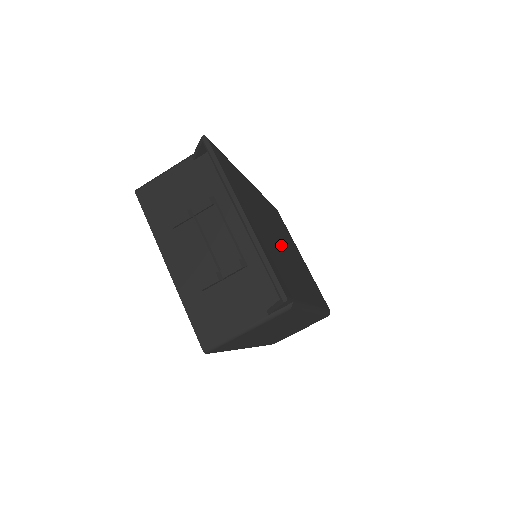
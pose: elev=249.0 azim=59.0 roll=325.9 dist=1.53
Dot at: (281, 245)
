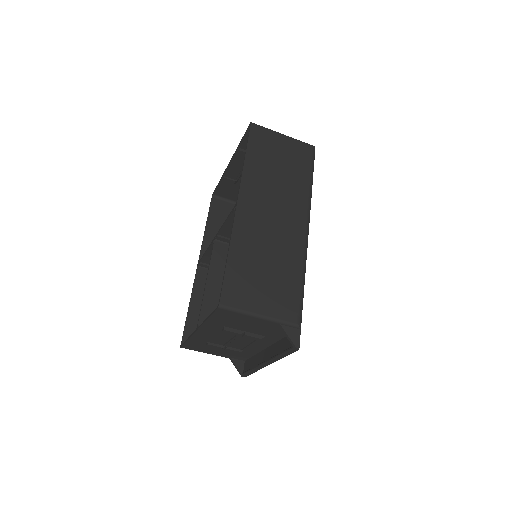
Dot at: occluded
